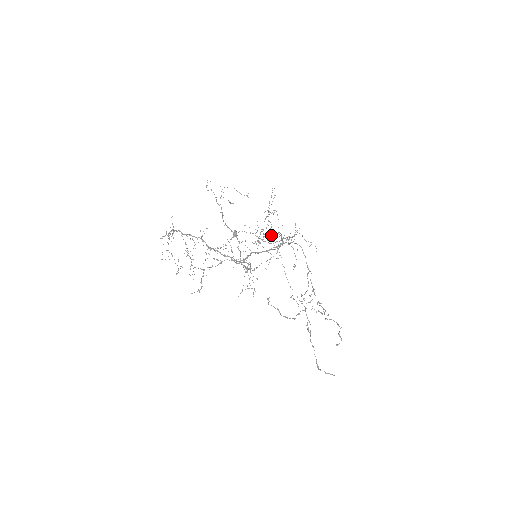
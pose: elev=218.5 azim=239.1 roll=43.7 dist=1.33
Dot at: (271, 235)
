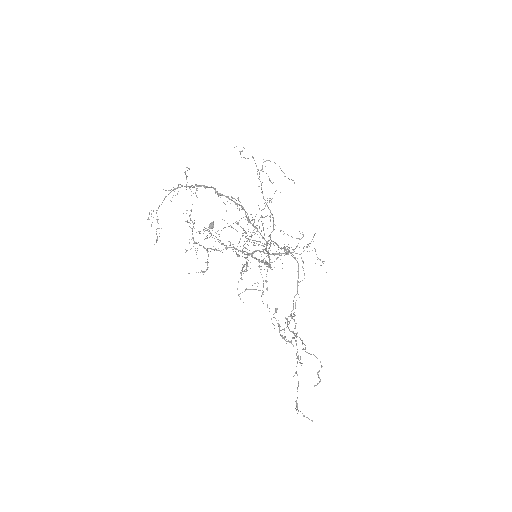
Dot at: (257, 241)
